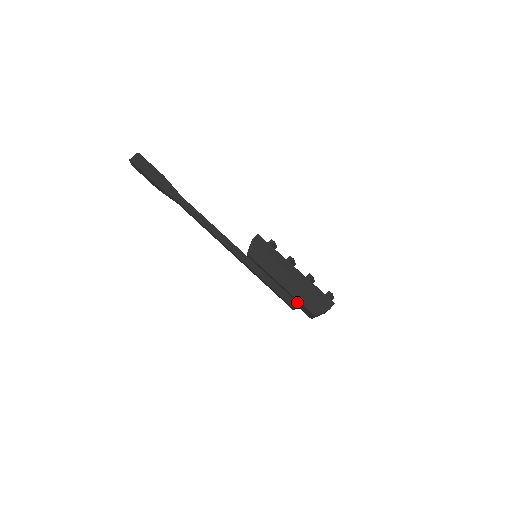
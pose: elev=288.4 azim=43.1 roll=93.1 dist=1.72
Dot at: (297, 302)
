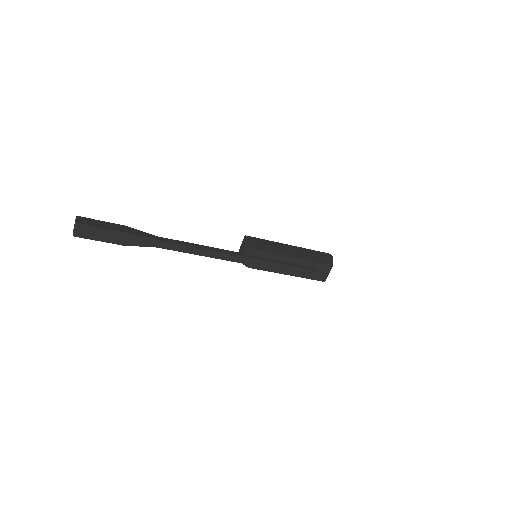
Dot at: (313, 267)
